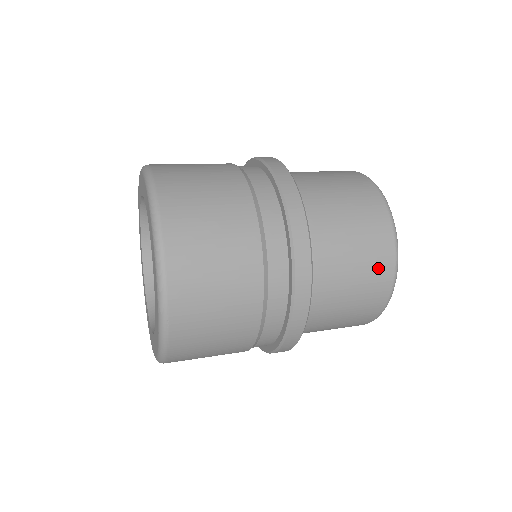
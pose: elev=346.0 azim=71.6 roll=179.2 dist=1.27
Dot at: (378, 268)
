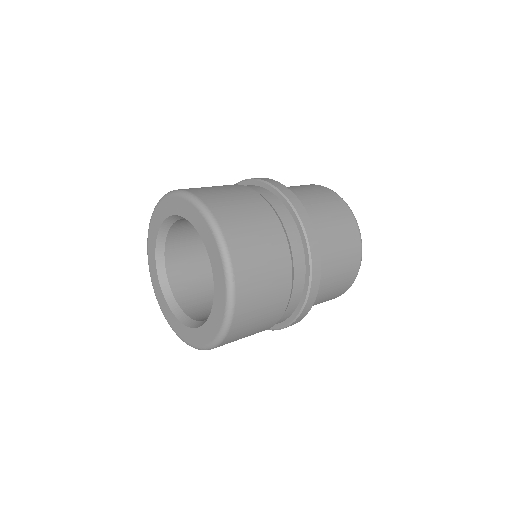
Dot at: (349, 229)
